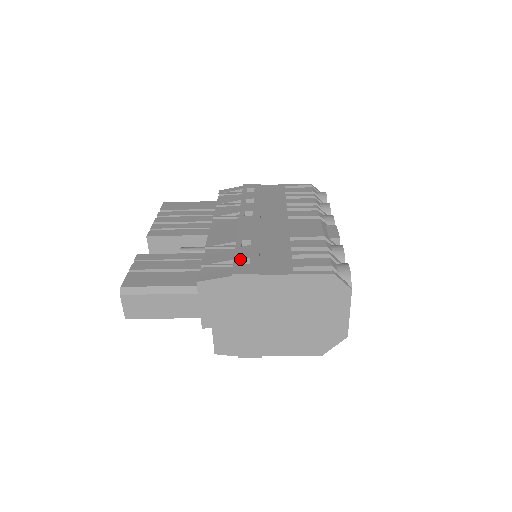
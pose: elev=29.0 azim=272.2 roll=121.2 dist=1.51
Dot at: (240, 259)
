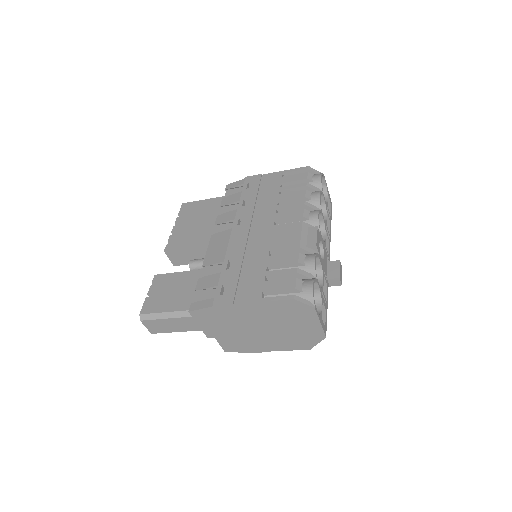
Dot at: (223, 285)
